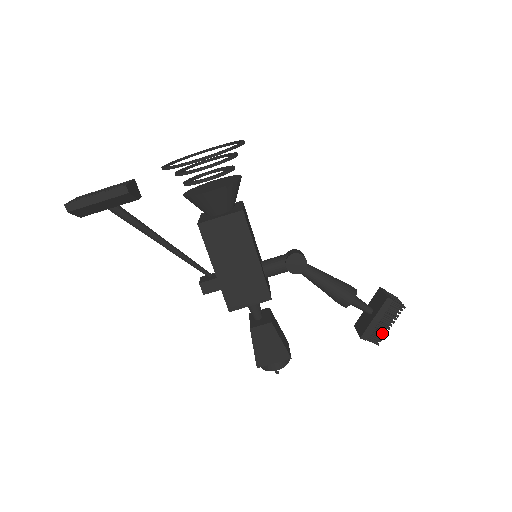
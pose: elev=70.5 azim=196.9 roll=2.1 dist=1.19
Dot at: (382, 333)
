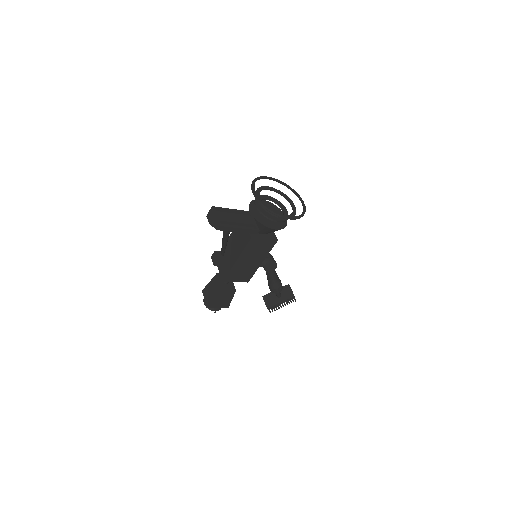
Dot at: occluded
